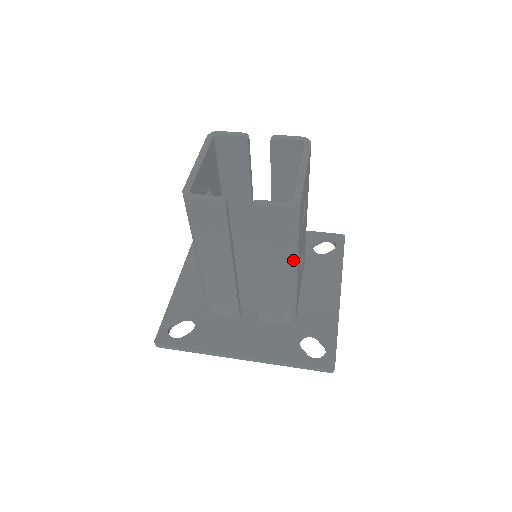
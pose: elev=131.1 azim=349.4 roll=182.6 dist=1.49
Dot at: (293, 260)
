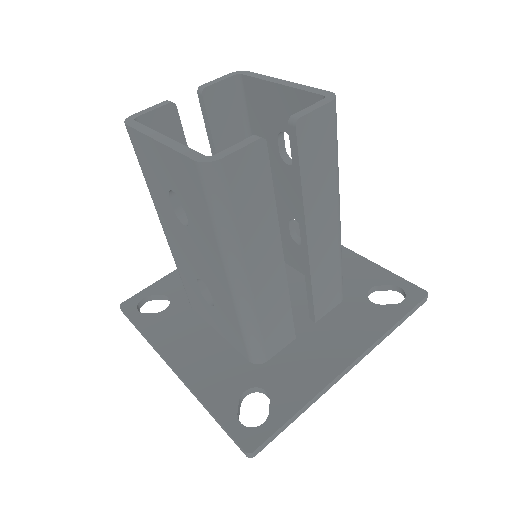
Dot at: occluded
